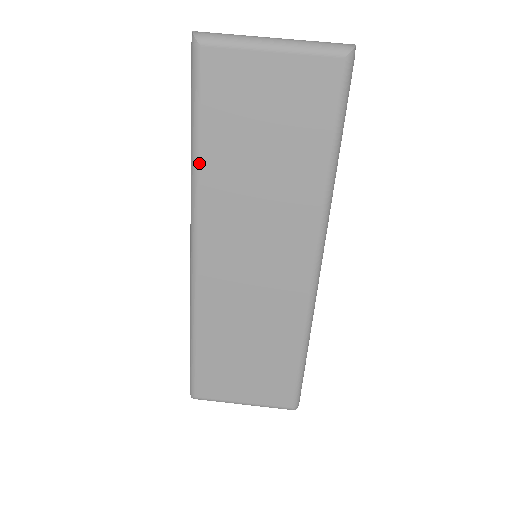
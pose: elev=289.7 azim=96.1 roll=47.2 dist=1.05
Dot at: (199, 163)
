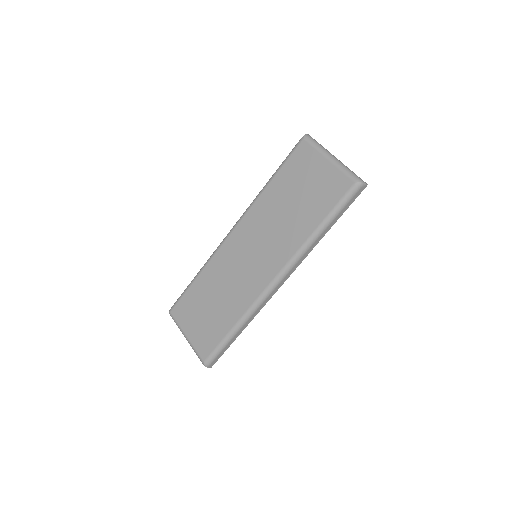
Dot at: (266, 188)
